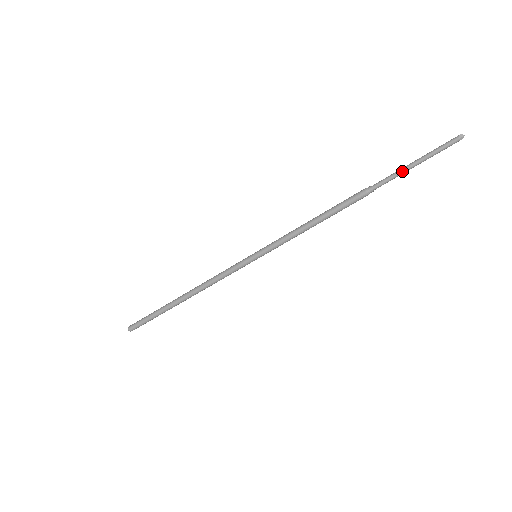
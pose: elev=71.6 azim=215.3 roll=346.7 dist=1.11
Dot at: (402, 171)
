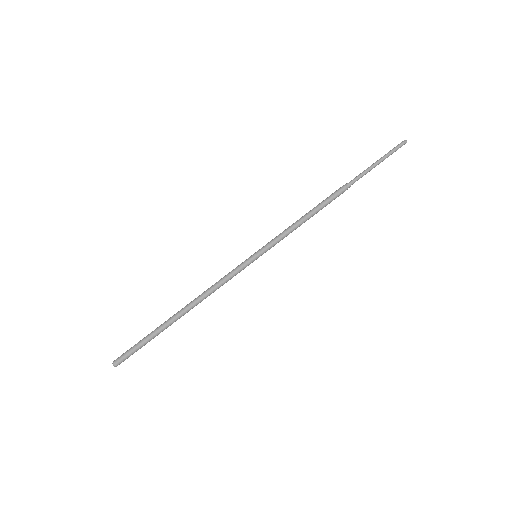
Dot at: (369, 168)
